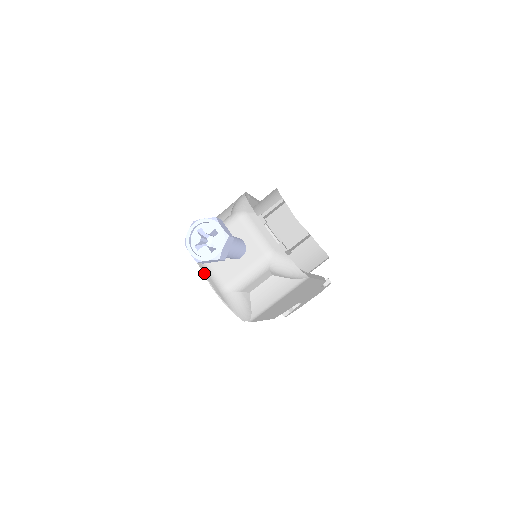
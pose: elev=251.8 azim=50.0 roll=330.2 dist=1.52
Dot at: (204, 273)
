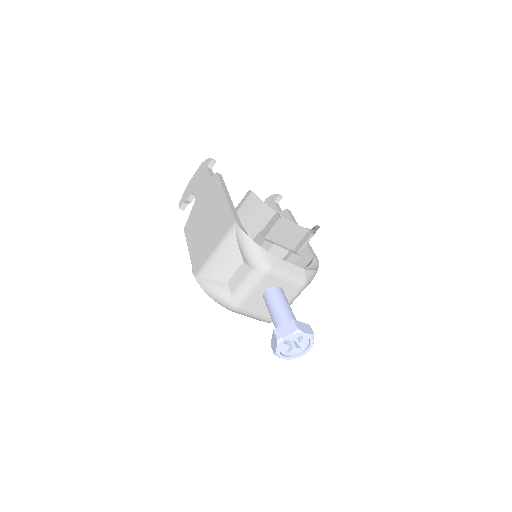
Dot at: occluded
